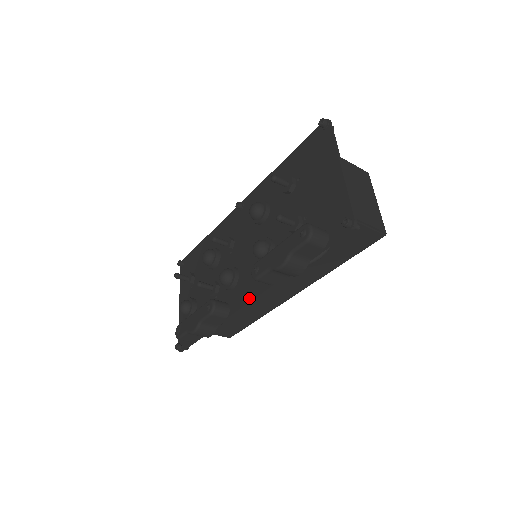
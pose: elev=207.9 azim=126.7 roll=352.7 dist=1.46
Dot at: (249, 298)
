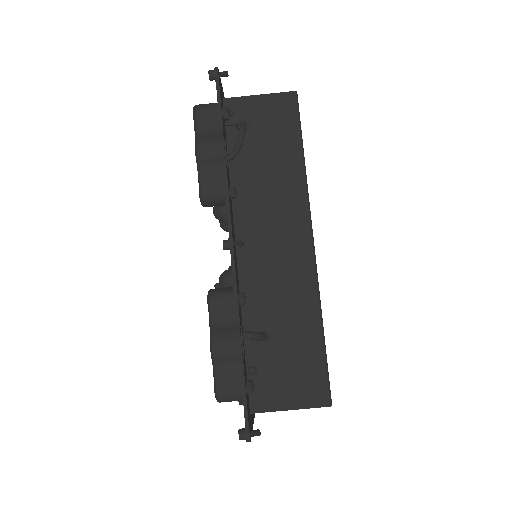
Dot at: (228, 240)
